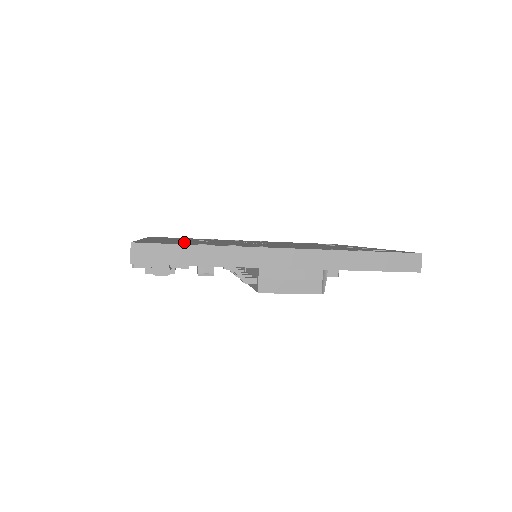
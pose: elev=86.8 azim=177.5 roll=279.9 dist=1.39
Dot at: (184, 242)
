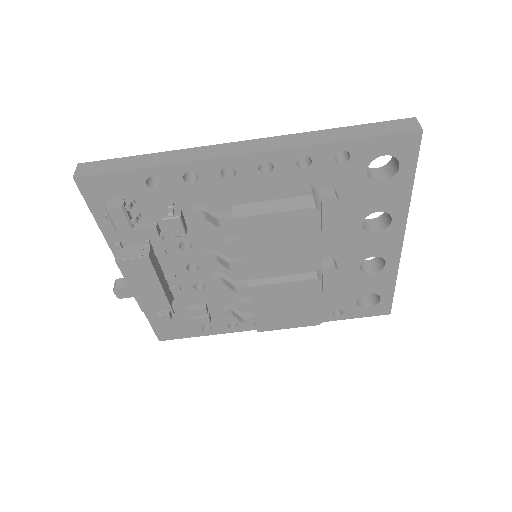
Dot at: occluded
